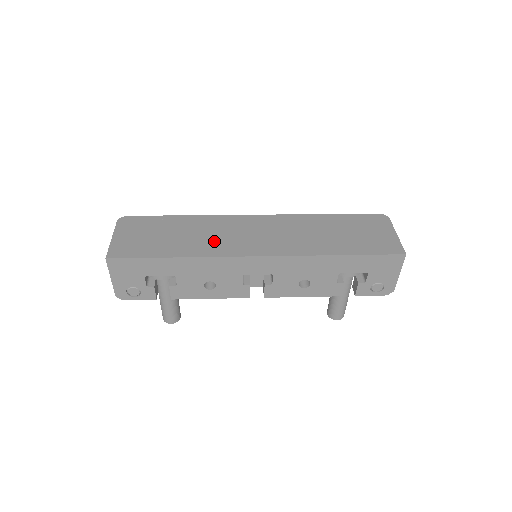
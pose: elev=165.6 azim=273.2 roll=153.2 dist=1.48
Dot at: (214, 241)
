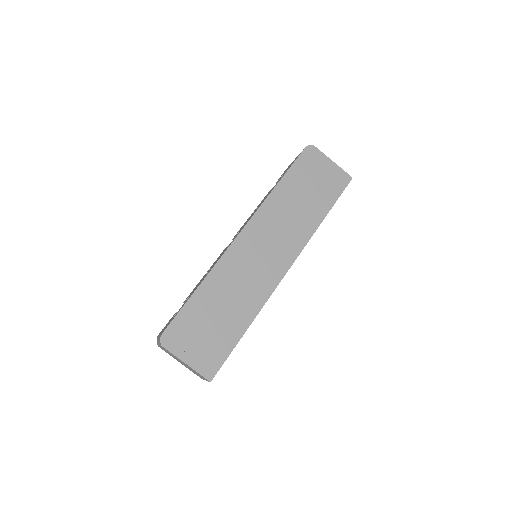
Dot at: (250, 288)
